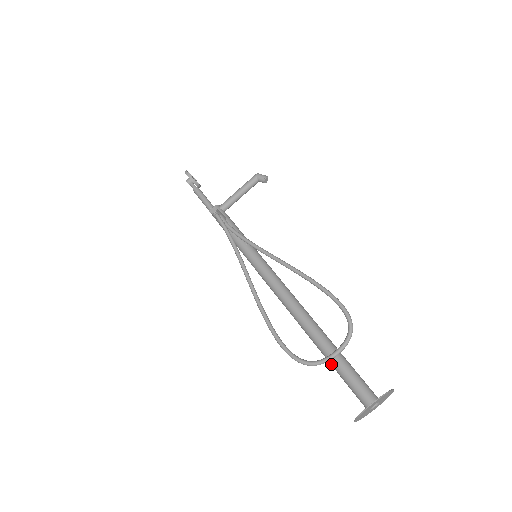
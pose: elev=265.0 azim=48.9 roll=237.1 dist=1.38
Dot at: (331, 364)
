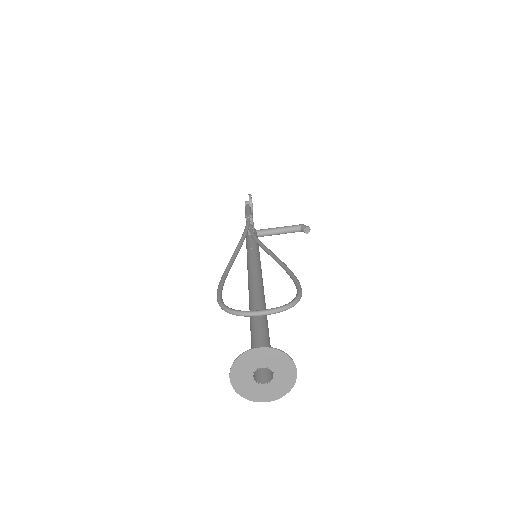
Dot at: (251, 330)
